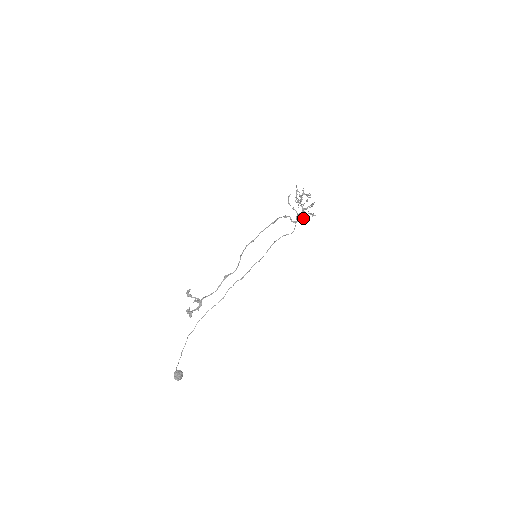
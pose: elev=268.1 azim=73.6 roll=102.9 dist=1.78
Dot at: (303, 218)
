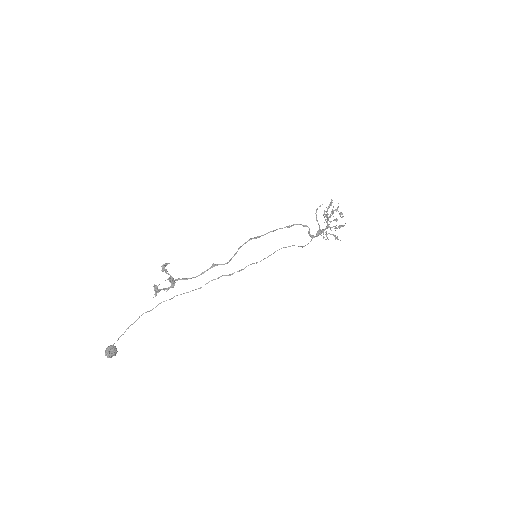
Dot at: (323, 236)
